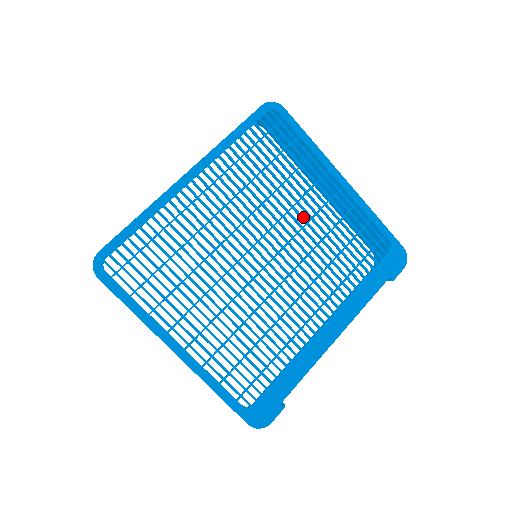
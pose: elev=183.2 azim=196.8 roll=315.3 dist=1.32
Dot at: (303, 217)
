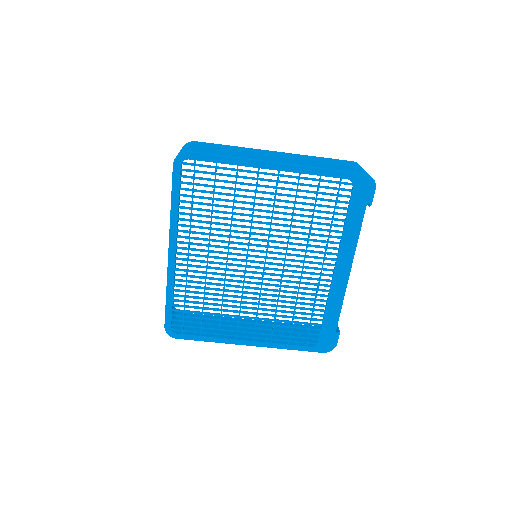
Dot at: (266, 217)
